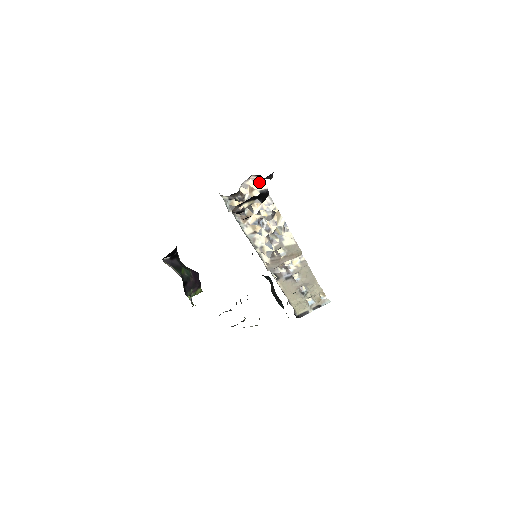
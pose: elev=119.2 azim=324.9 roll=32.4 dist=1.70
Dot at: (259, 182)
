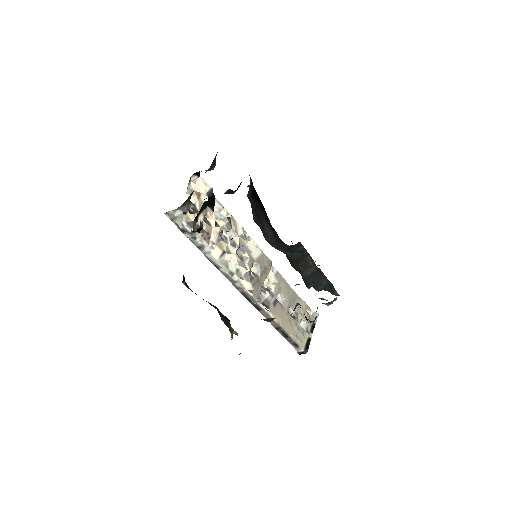
Dot at: (201, 183)
